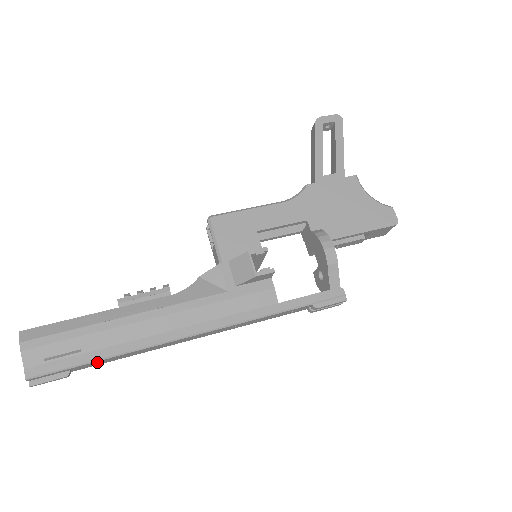
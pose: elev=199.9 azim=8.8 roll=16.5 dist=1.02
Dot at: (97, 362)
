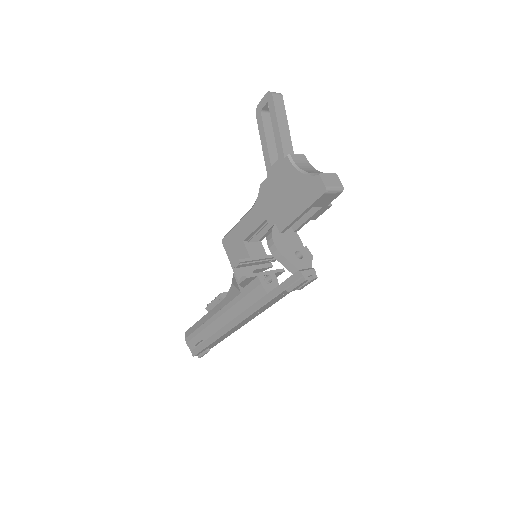
Dot at: (212, 344)
